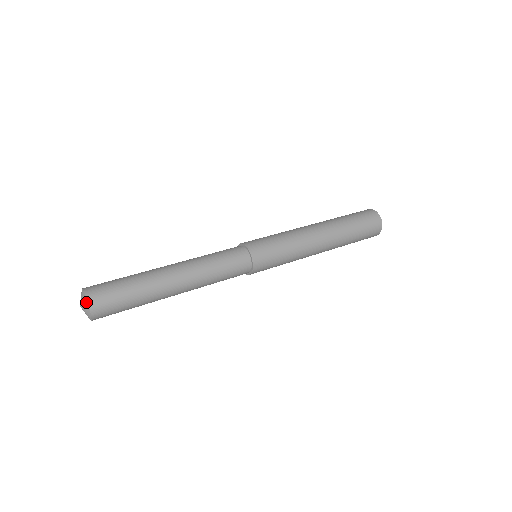
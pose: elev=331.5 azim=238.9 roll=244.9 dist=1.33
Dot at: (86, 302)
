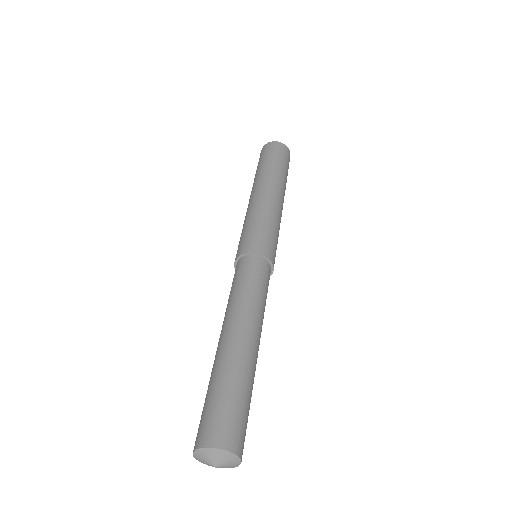
Dot at: (226, 454)
